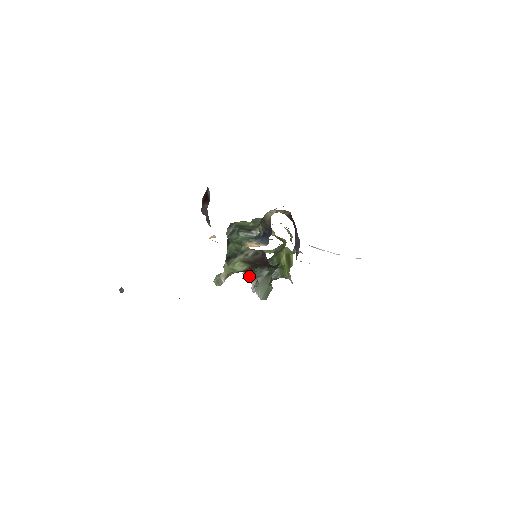
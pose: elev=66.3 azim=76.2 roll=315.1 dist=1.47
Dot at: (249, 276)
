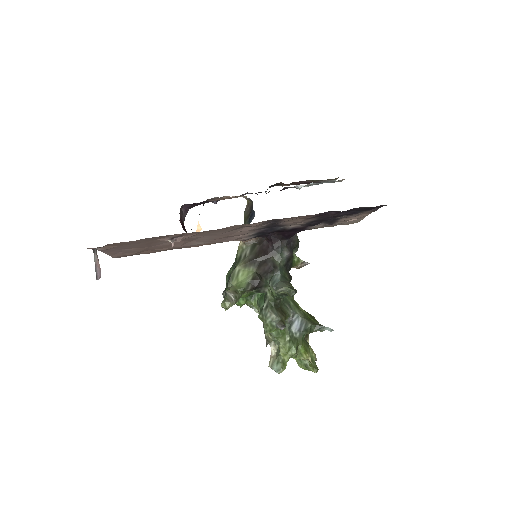
Dot at: (268, 316)
